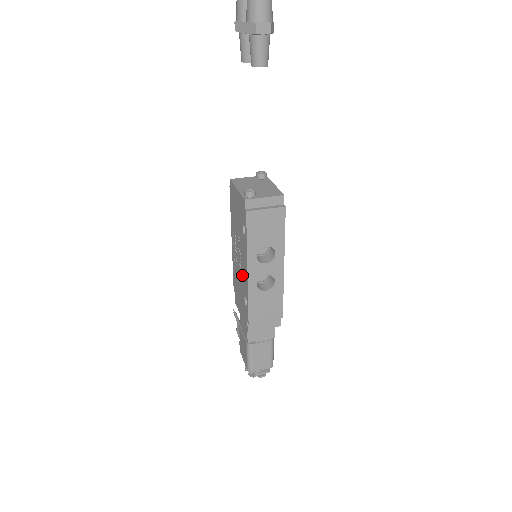
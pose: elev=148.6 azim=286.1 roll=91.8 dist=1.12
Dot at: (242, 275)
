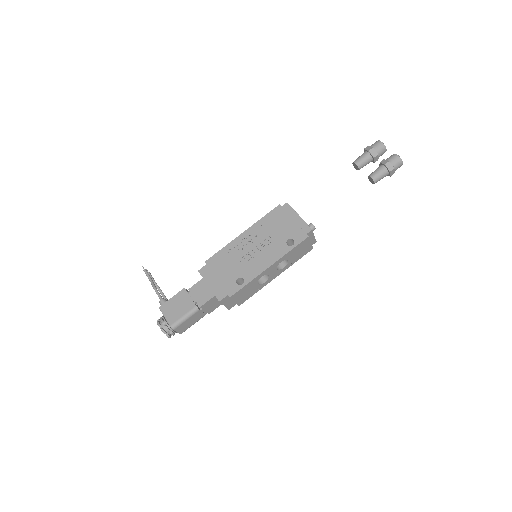
Dot at: (251, 263)
